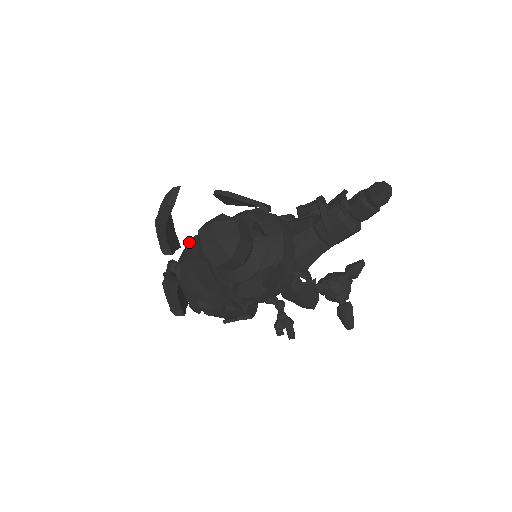
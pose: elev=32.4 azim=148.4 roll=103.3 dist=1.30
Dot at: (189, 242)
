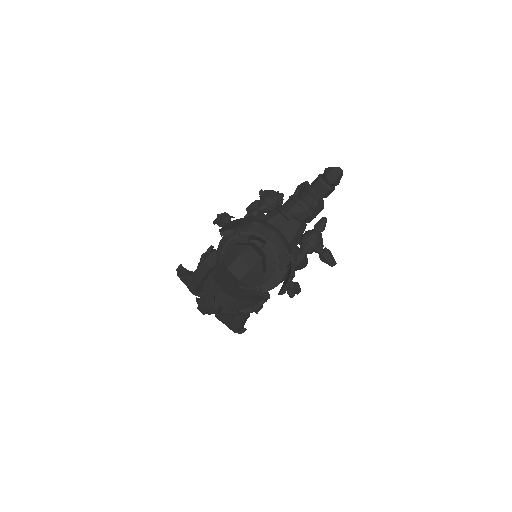
Dot at: occluded
